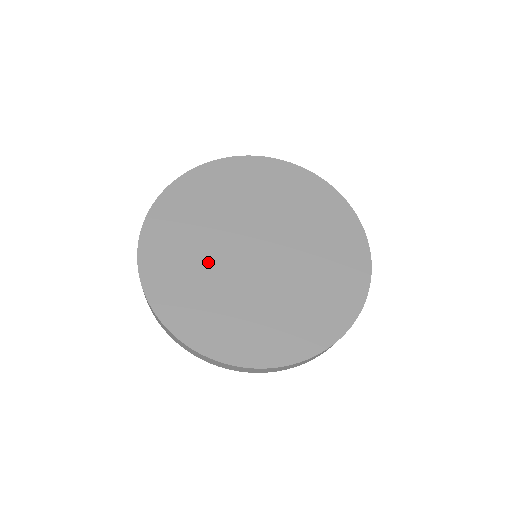
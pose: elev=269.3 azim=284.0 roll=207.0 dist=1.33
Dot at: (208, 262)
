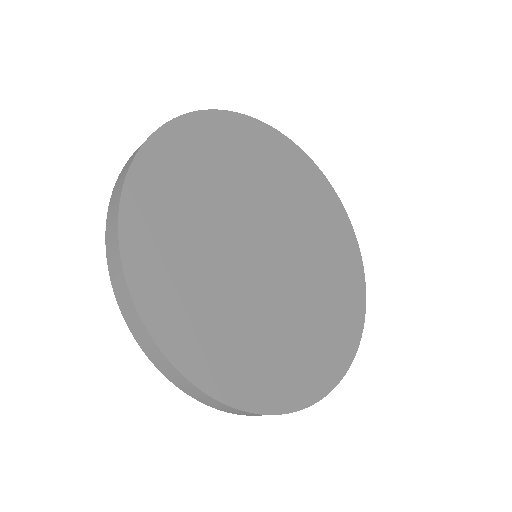
Dot at: (220, 205)
